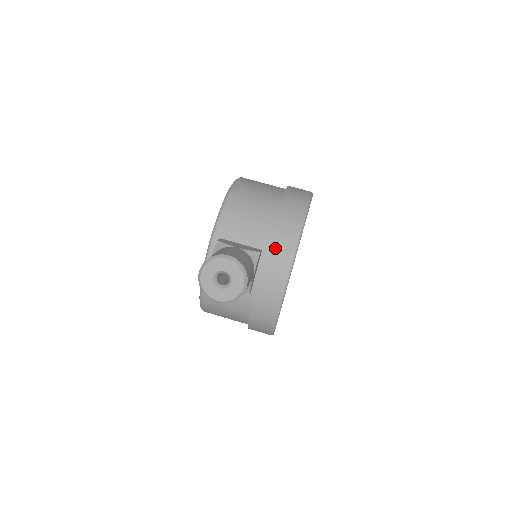
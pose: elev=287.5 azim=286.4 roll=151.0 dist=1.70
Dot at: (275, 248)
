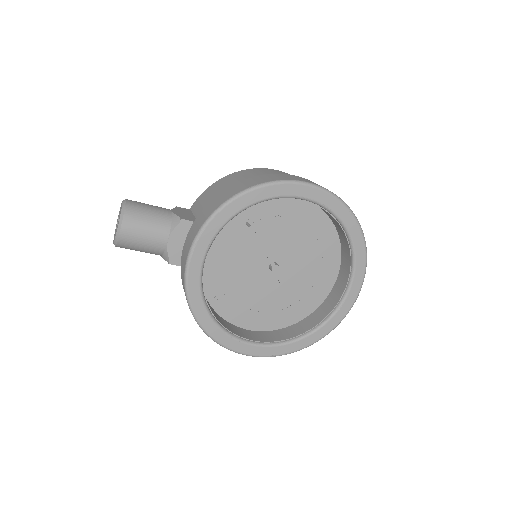
Dot at: (198, 219)
